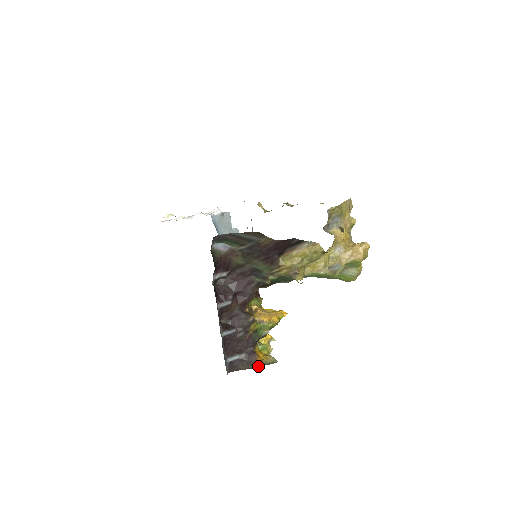
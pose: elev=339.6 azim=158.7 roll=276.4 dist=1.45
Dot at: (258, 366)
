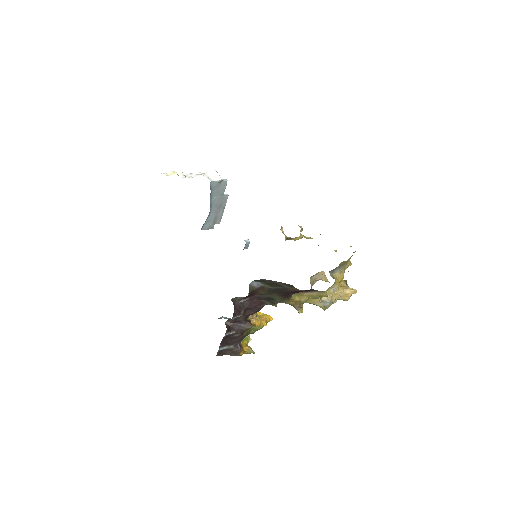
Dot at: (240, 355)
